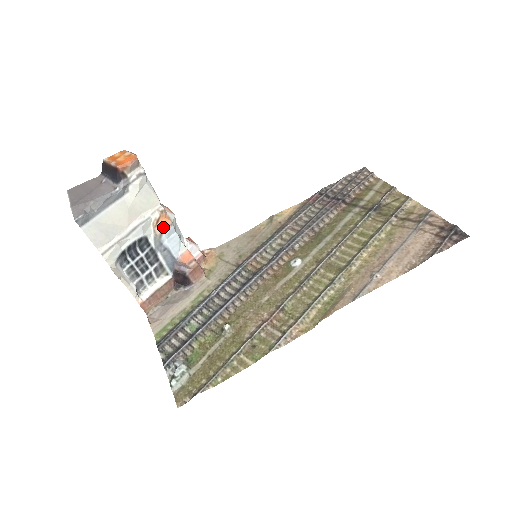
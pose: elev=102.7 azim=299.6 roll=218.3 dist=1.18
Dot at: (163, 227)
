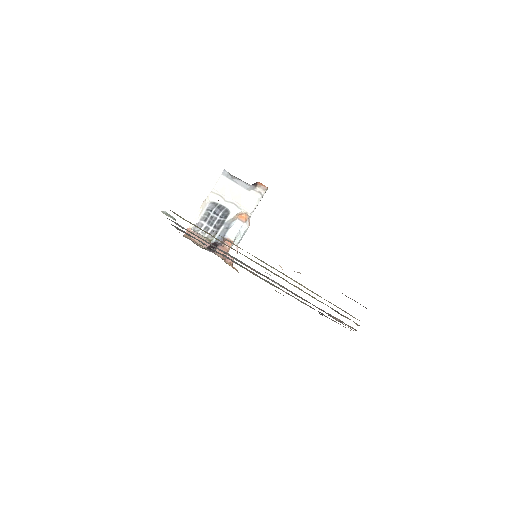
Dot at: (240, 218)
